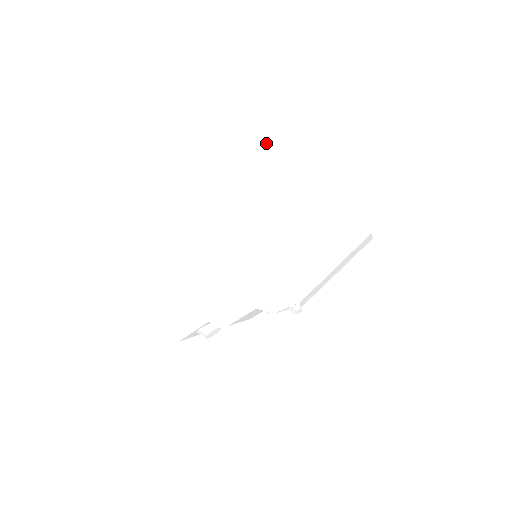
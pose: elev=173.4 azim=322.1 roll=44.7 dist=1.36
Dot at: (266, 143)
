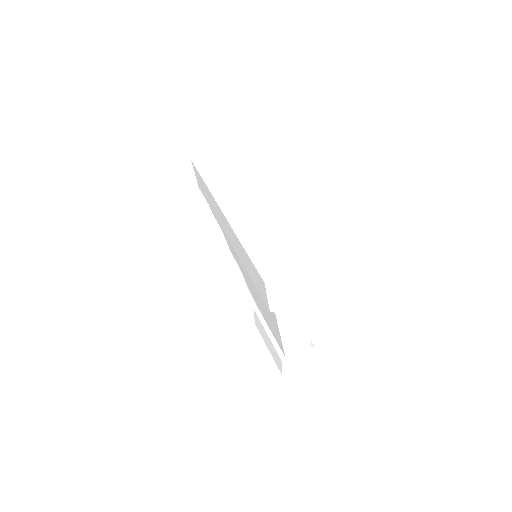
Dot at: (261, 286)
